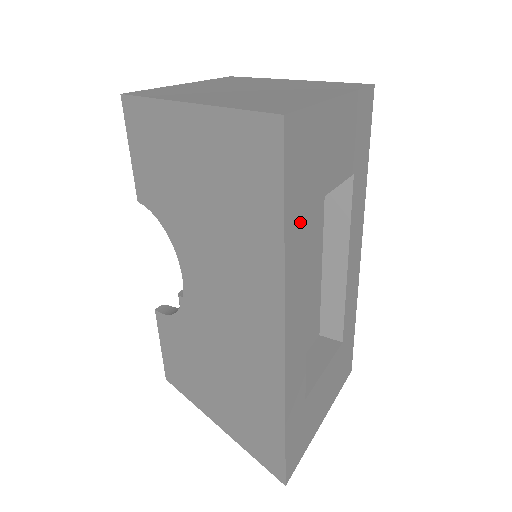
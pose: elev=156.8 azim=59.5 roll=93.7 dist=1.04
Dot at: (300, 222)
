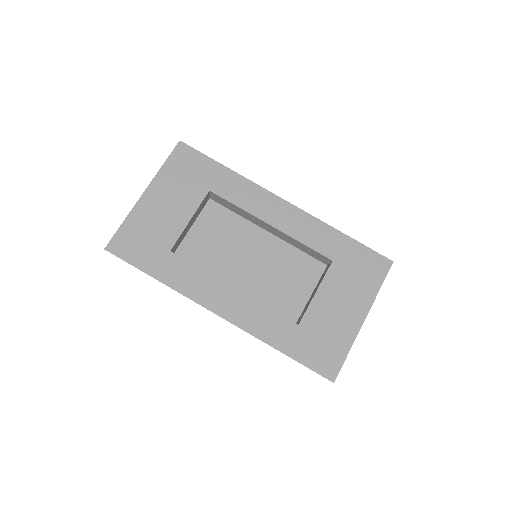
Dot at: (168, 263)
